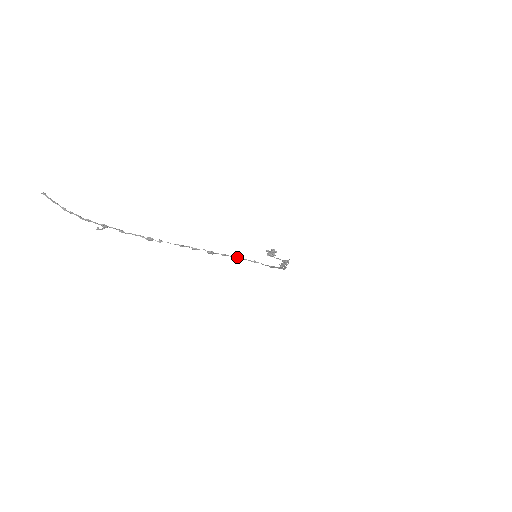
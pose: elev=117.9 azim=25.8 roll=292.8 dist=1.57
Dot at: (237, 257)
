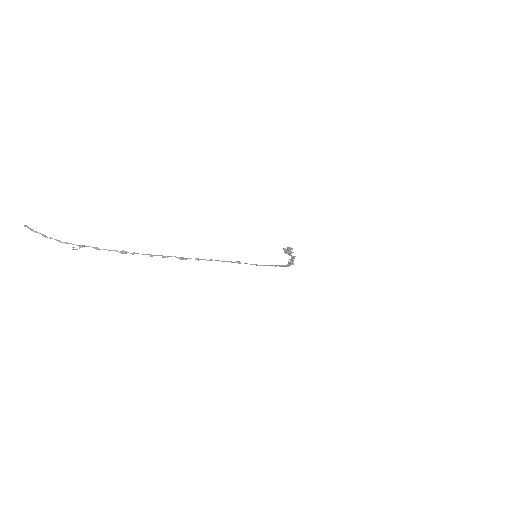
Dot at: (215, 260)
